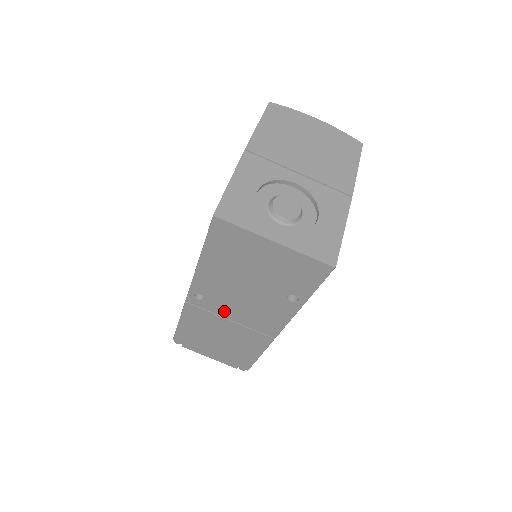
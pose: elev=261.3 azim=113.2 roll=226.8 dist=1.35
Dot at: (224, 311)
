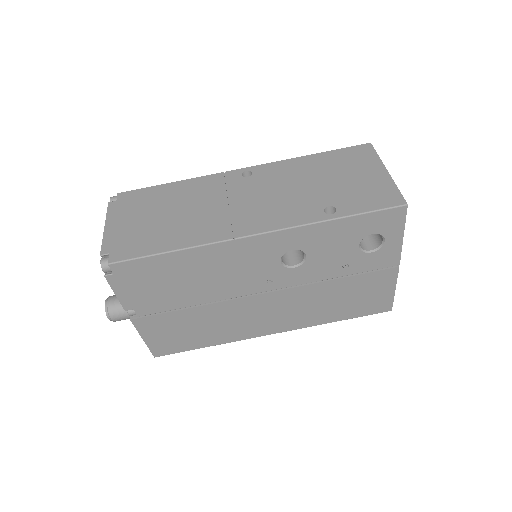
Dot at: (242, 193)
